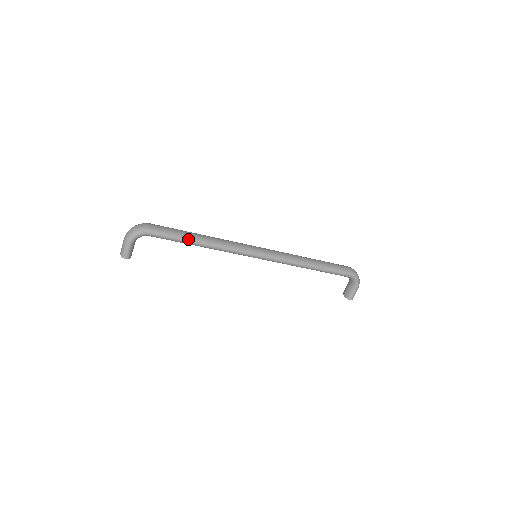
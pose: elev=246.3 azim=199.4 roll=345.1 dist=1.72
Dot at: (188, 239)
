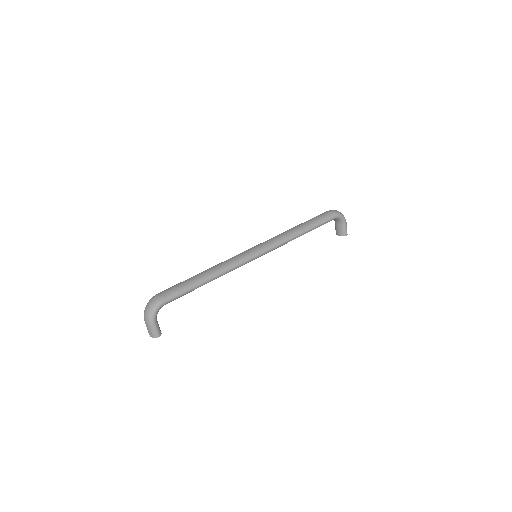
Dot at: (197, 284)
